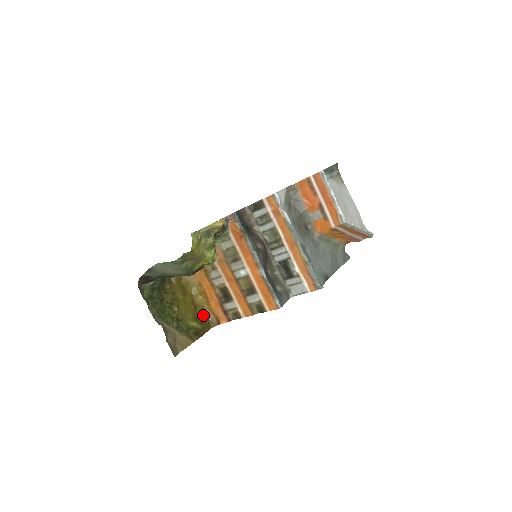
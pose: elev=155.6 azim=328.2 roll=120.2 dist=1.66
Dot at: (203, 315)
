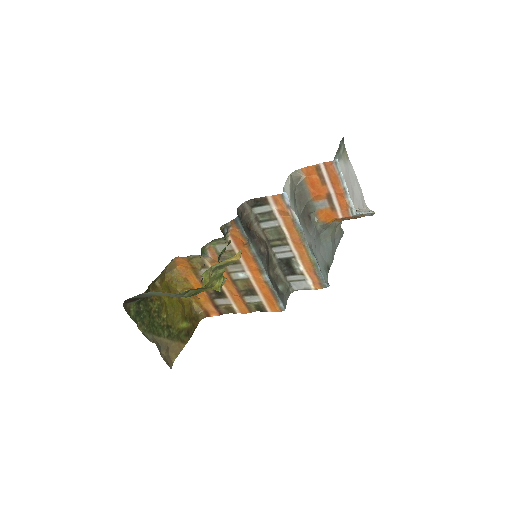
Dot at: (191, 310)
